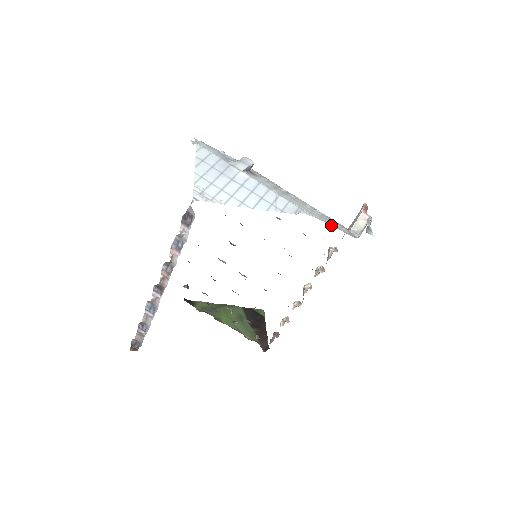
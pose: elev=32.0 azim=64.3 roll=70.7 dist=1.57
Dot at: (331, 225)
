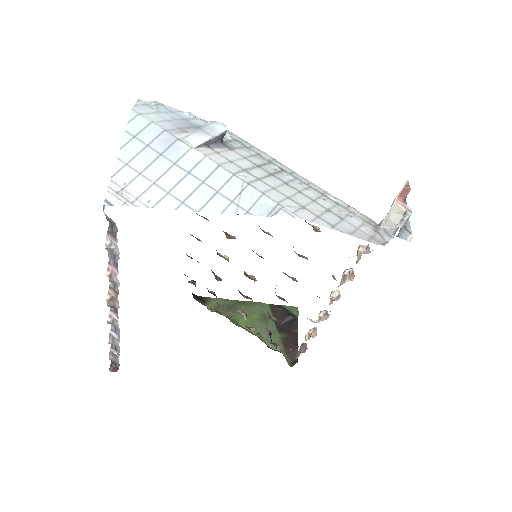
Dot at: (334, 228)
